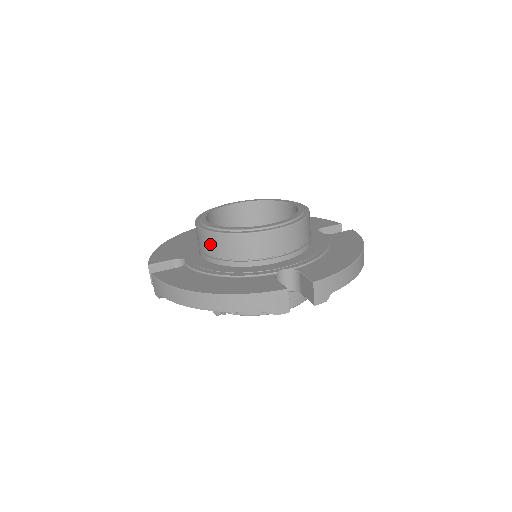
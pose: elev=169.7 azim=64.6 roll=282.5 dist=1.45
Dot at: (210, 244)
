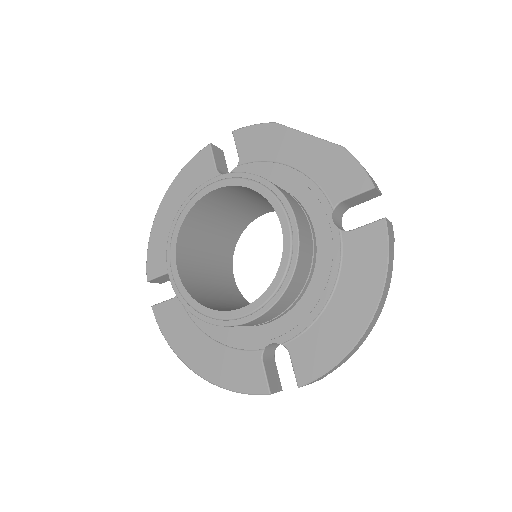
Dot at: occluded
